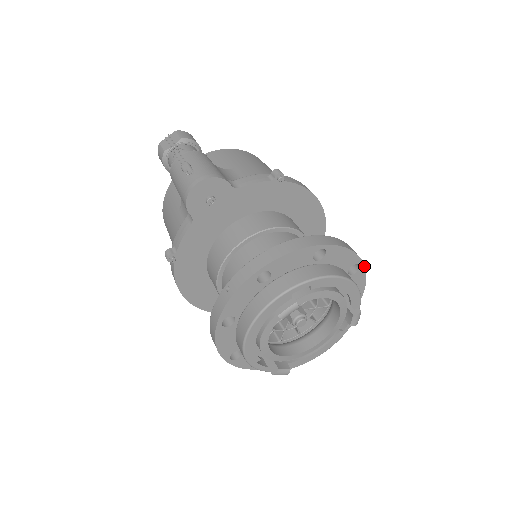
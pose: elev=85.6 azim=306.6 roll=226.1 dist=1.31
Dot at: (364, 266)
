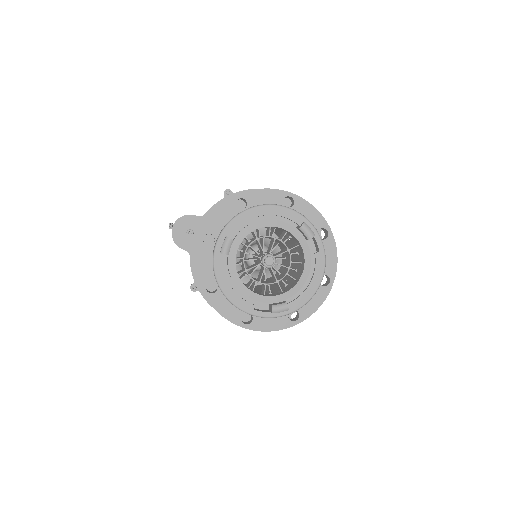
Dot at: (296, 195)
